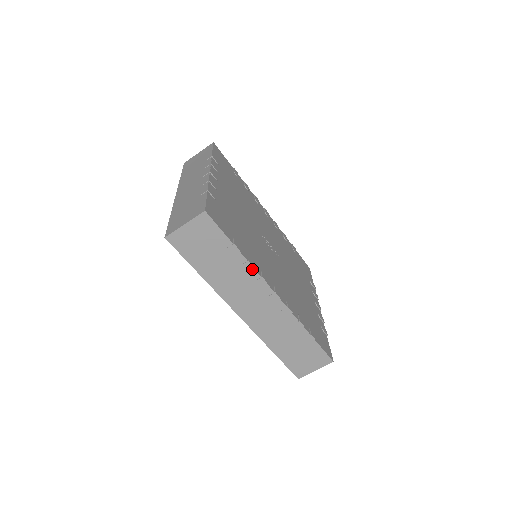
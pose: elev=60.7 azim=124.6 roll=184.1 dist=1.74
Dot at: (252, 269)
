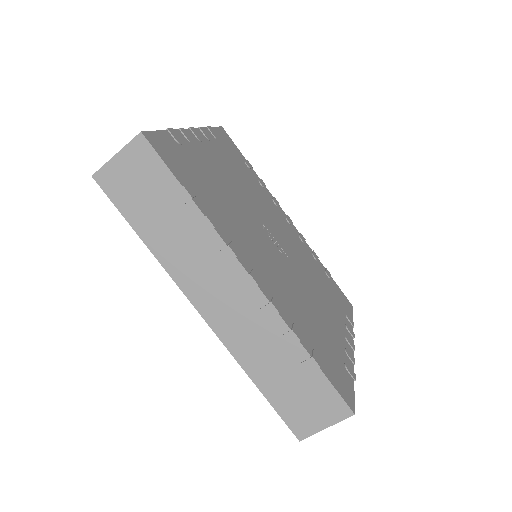
Dot at: (213, 231)
